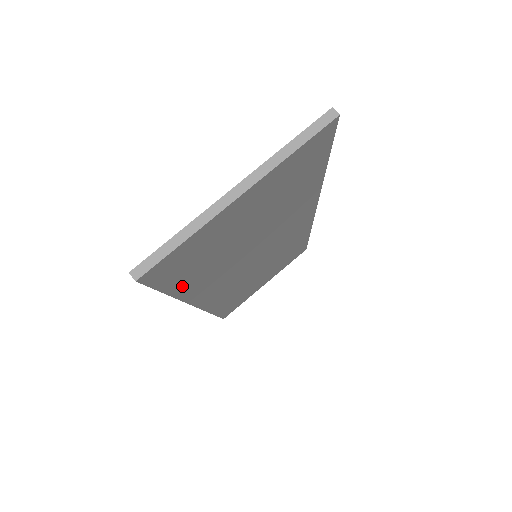
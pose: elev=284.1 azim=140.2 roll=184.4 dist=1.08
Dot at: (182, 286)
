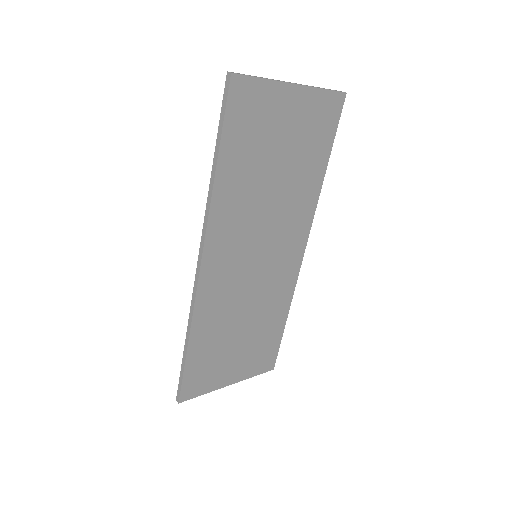
Dot at: (227, 162)
